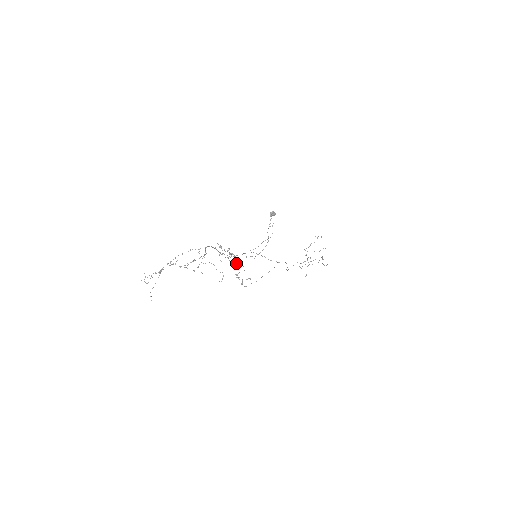
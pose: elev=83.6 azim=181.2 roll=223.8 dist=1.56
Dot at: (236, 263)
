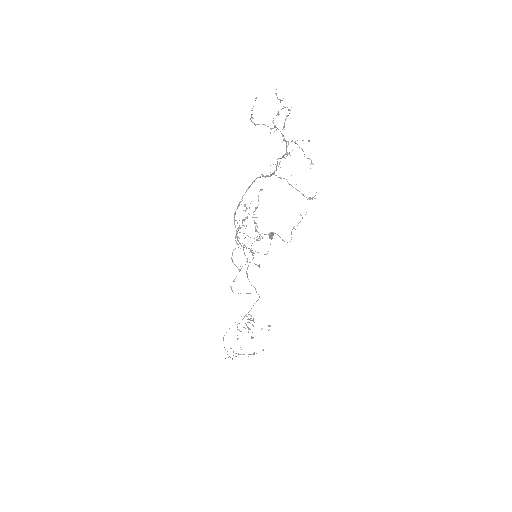
Dot at: occluded
